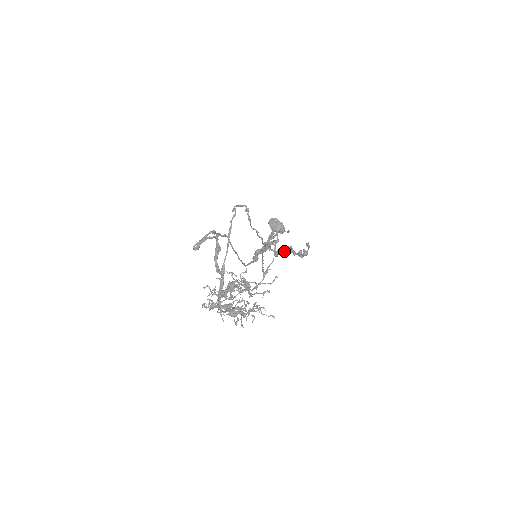
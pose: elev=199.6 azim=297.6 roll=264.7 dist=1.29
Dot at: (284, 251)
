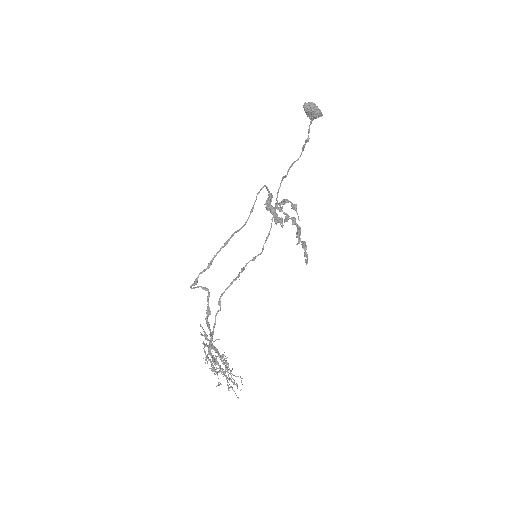
Dot at: (293, 223)
